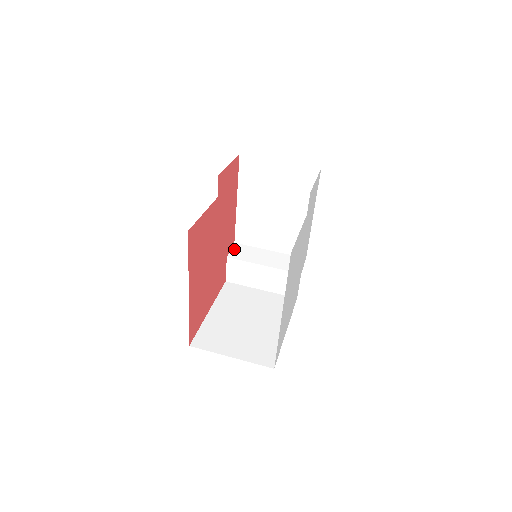
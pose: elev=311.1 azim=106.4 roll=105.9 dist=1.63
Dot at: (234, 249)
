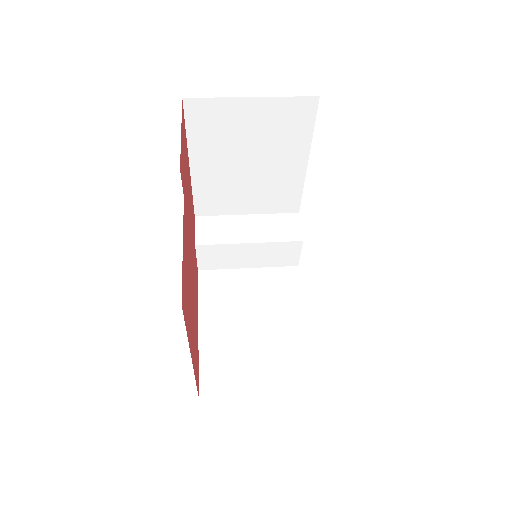
Dot at: (199, 228)
